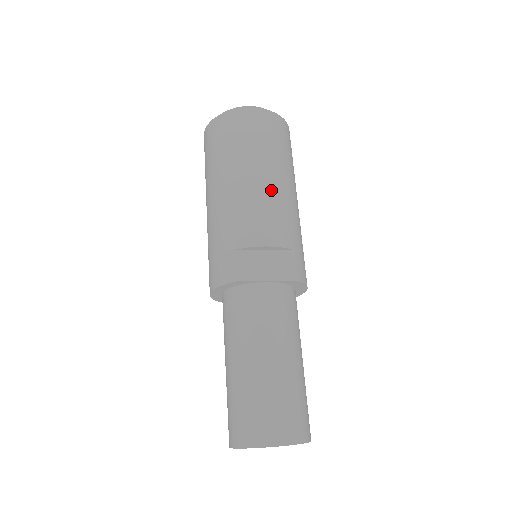
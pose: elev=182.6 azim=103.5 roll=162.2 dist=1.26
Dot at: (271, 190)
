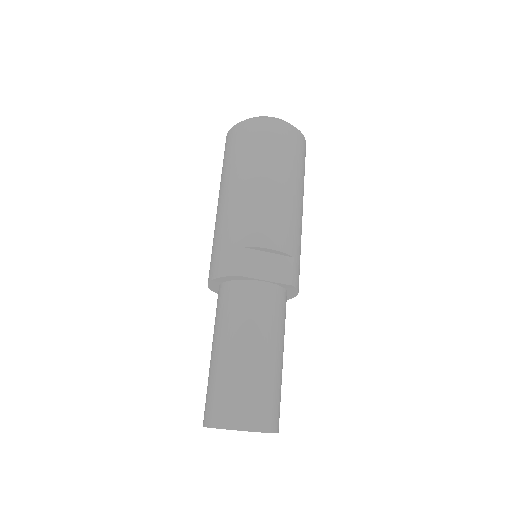
Dot at: (282, 198)
